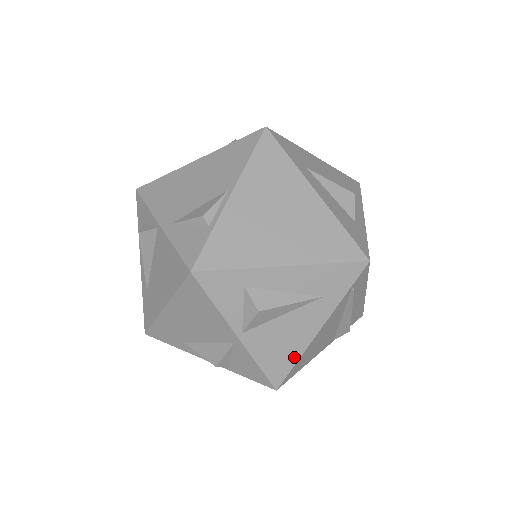
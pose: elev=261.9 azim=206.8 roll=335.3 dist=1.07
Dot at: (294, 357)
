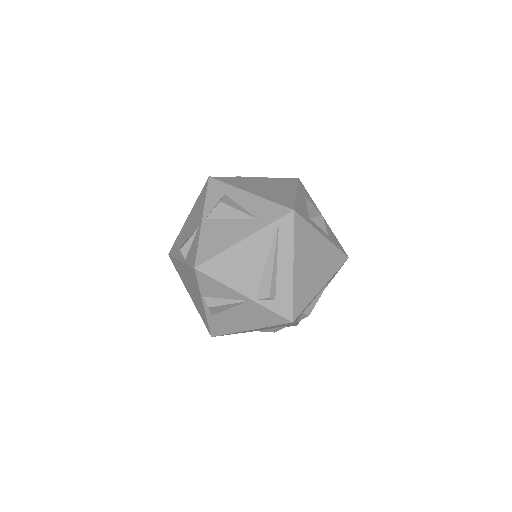
Dot at: (219, 250)
